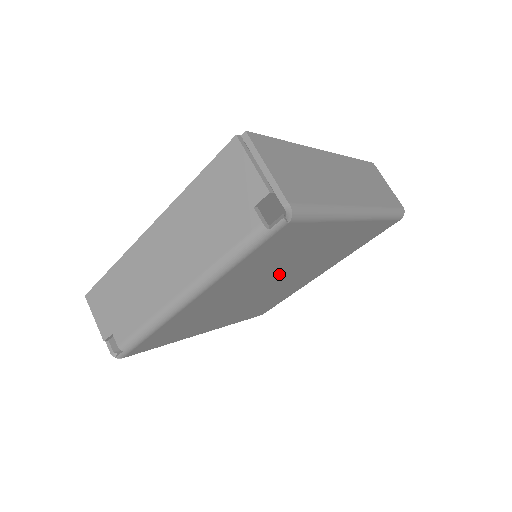
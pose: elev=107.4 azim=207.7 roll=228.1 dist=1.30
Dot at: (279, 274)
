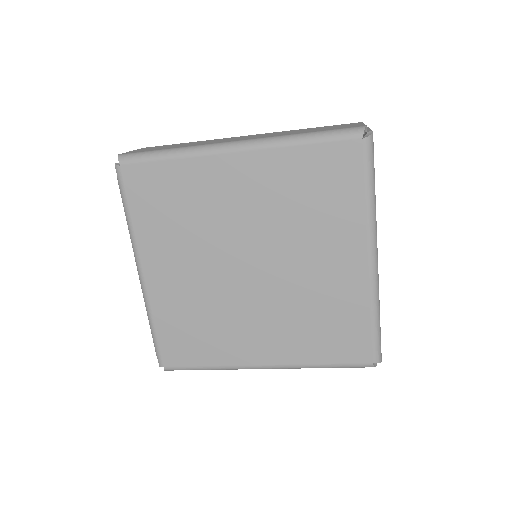
Dot at: (235, 247)
